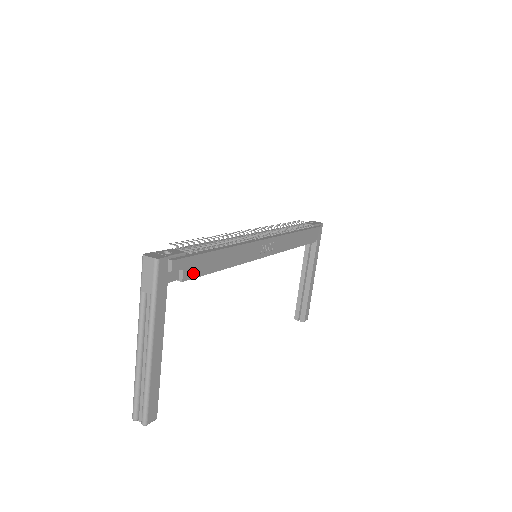
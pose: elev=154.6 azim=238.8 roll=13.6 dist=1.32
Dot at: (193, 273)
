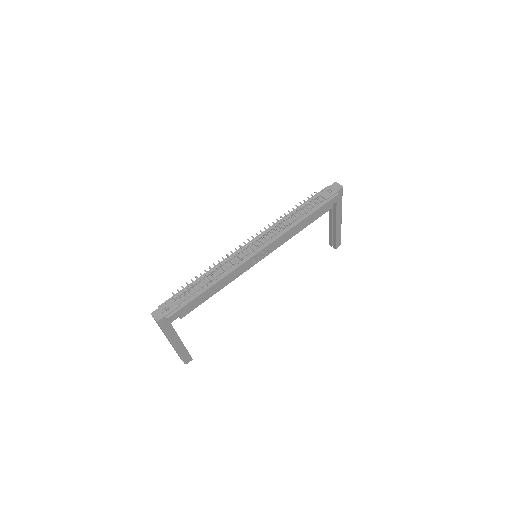
Dot at: (188, 311)
